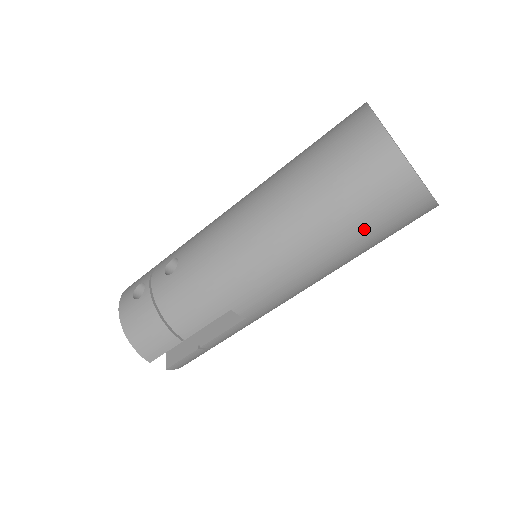
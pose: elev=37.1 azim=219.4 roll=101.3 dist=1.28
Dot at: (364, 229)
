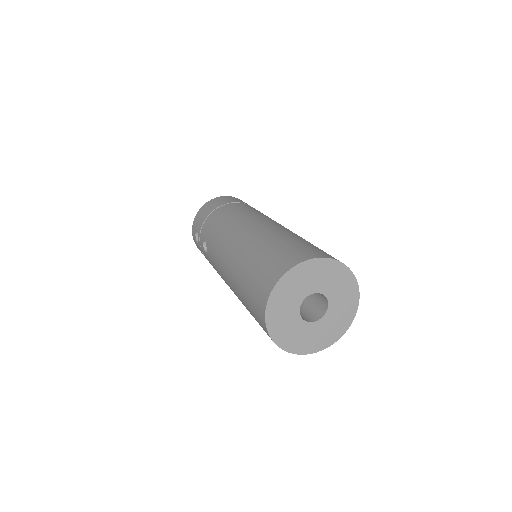
Dot at: occluded
